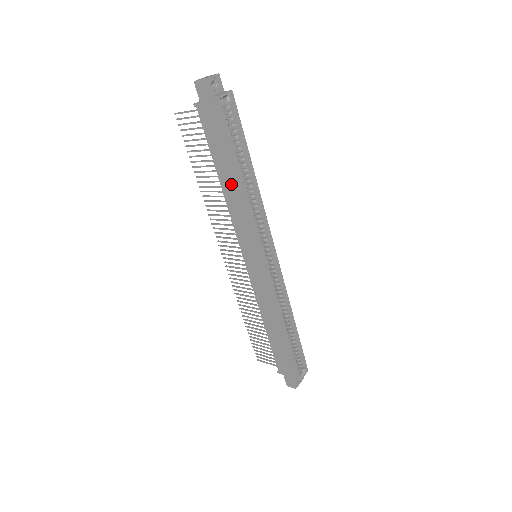
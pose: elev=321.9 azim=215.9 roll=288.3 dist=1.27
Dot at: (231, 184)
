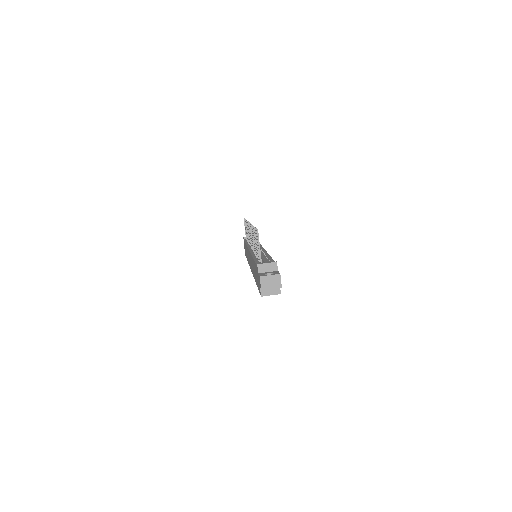
Dot at: occluded
